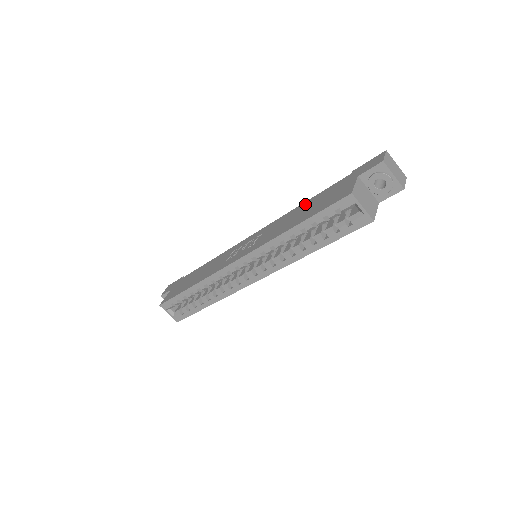
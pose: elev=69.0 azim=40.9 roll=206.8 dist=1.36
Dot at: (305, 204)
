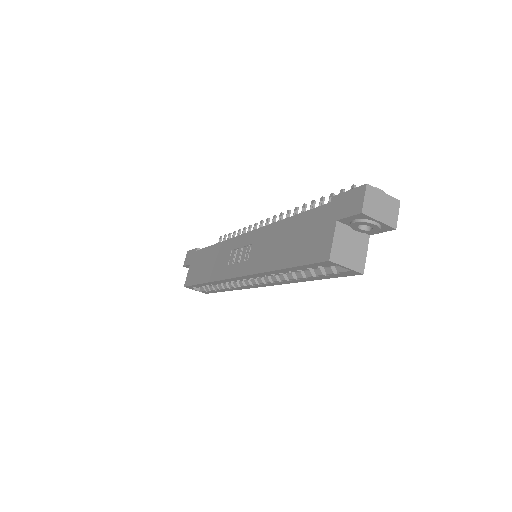
Dot at: (289, 224)
